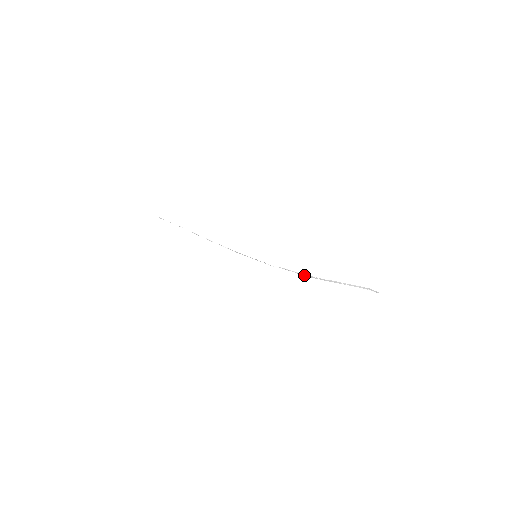
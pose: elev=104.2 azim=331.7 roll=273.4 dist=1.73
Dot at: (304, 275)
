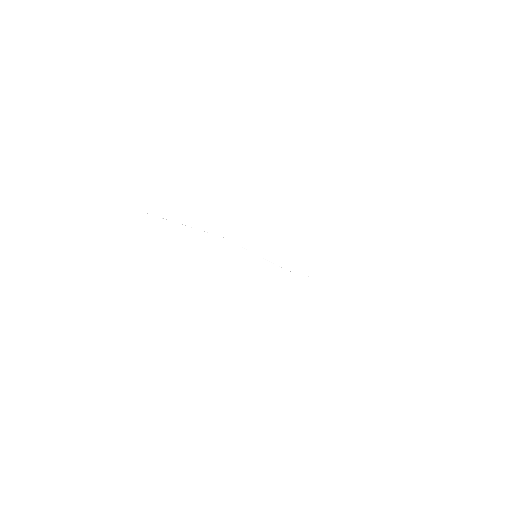
Dot at: occluded
